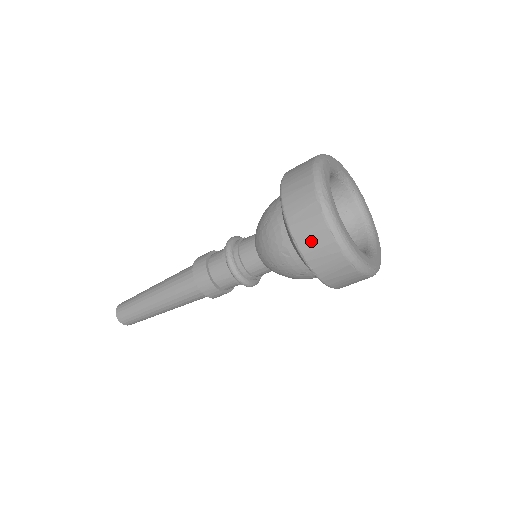
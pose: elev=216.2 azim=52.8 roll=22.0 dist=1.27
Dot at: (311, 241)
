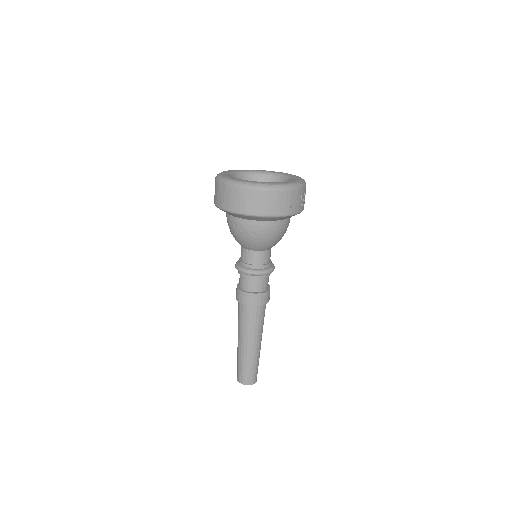
Dot at: occluded
